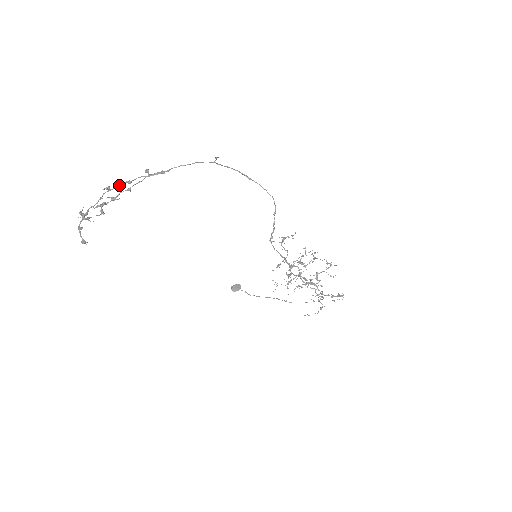
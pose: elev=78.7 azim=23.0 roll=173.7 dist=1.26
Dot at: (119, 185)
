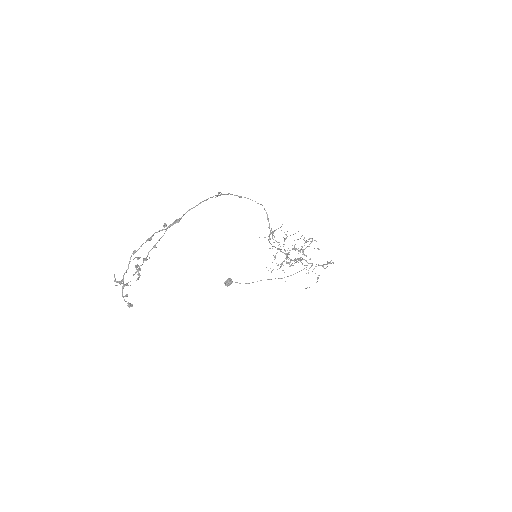
Dot at: occluded
